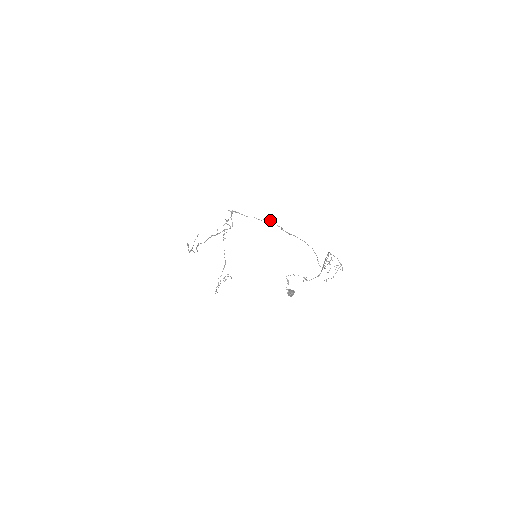
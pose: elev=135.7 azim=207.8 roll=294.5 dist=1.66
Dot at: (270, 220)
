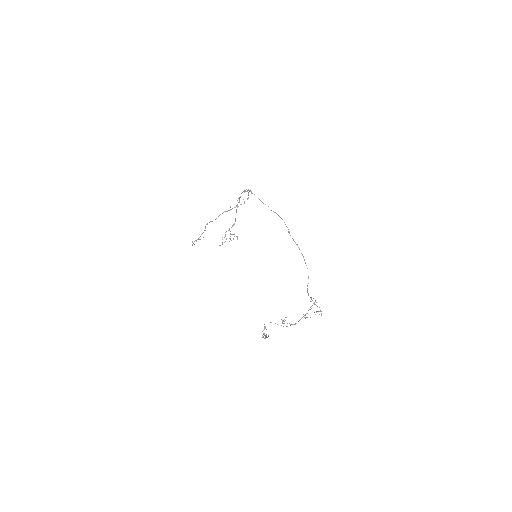
Dot at: (281, 218)
